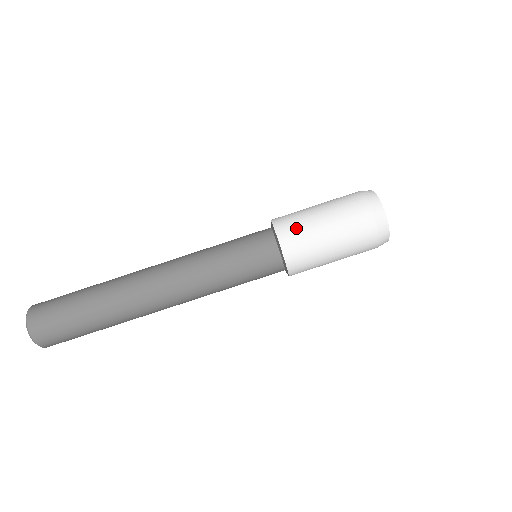
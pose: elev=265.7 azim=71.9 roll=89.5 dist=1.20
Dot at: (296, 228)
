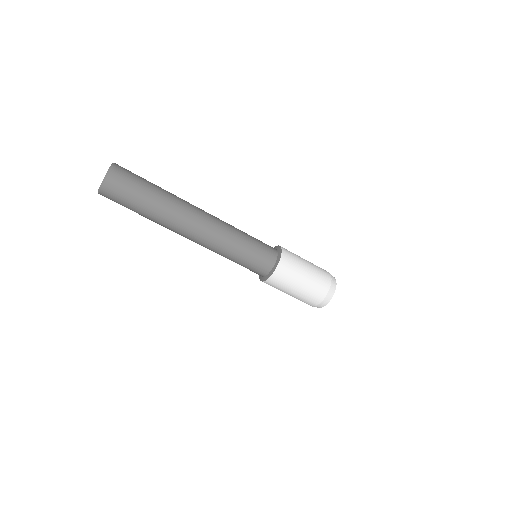
Dot at: (287, 275)
